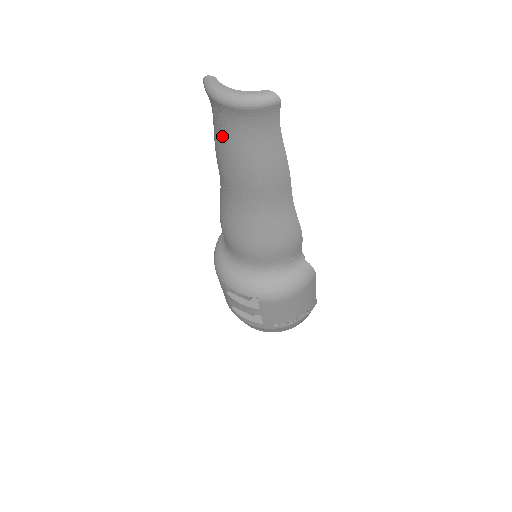
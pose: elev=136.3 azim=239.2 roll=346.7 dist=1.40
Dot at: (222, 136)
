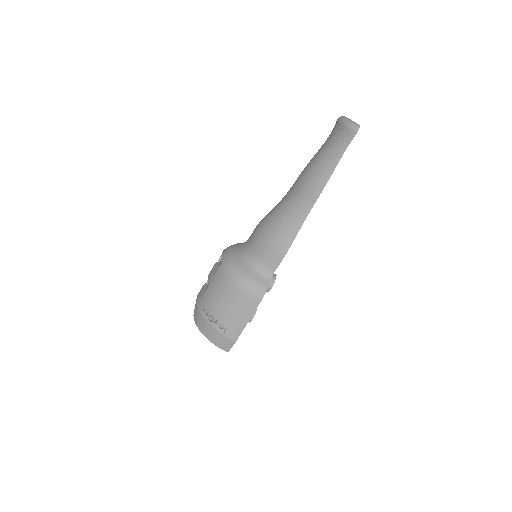
Dot at: occluded
